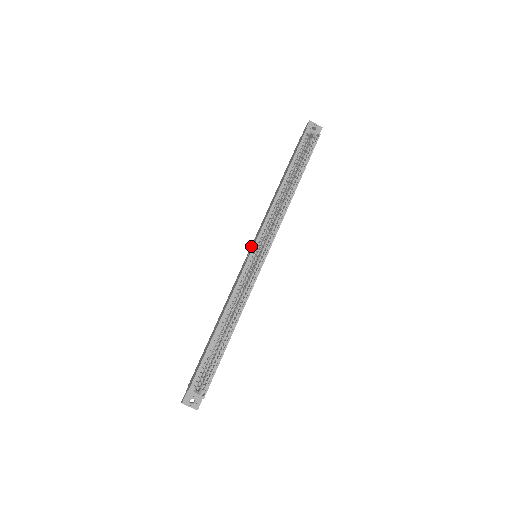
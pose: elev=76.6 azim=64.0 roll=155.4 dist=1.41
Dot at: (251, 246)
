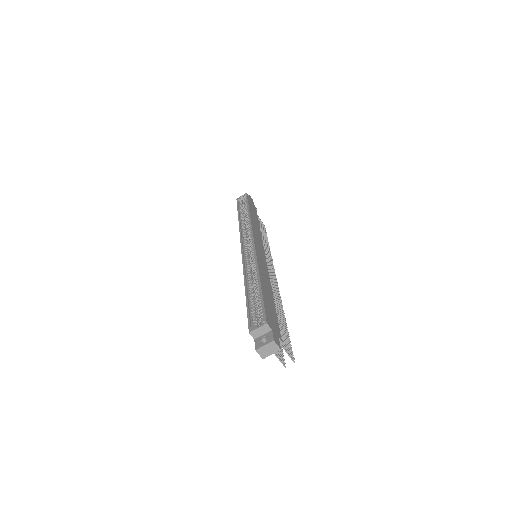
Dot at: occluded
